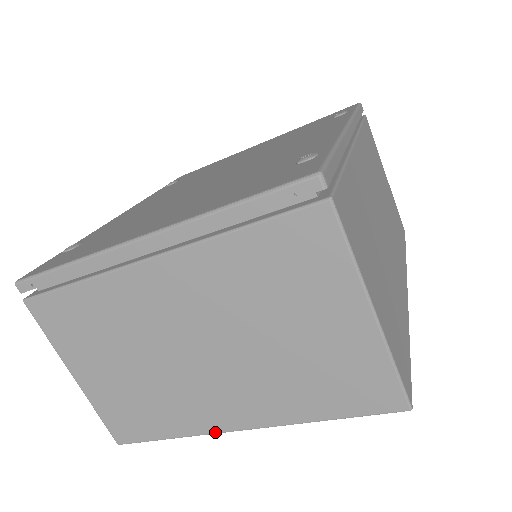
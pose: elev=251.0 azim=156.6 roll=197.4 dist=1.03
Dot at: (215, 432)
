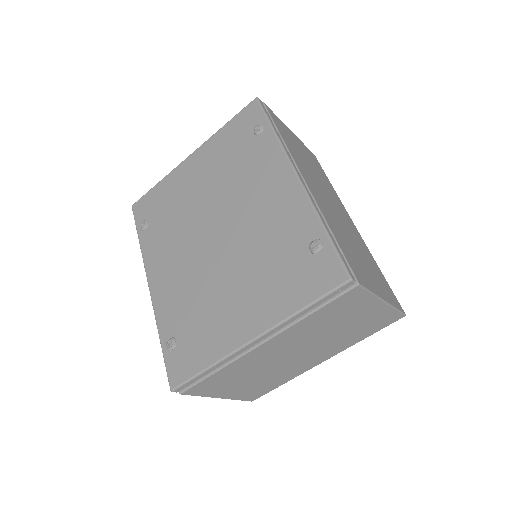
Dot at: occluded
